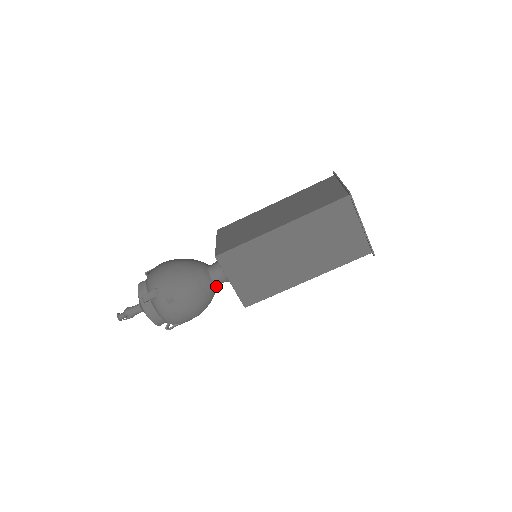
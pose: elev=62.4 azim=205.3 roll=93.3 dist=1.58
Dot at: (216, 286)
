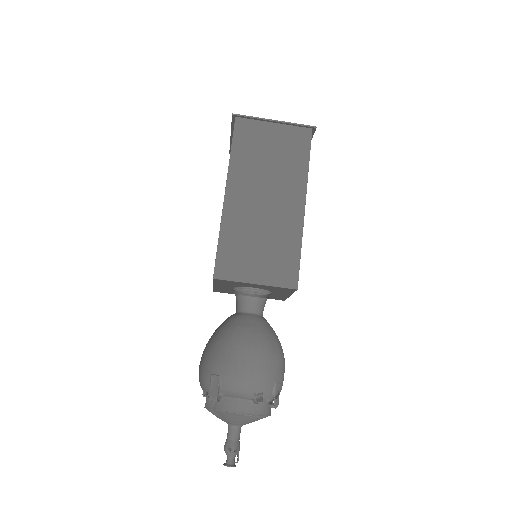
Dot at: (261, 317)
